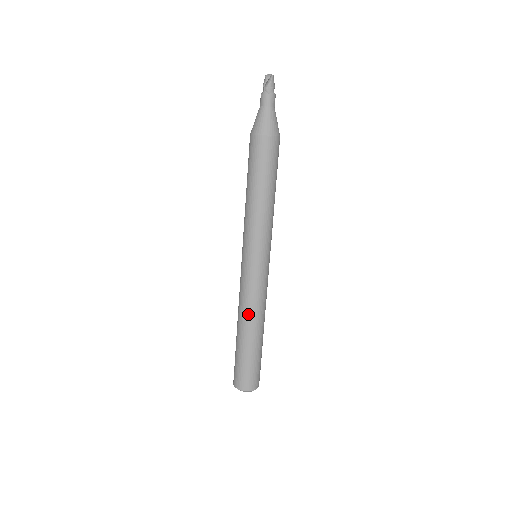
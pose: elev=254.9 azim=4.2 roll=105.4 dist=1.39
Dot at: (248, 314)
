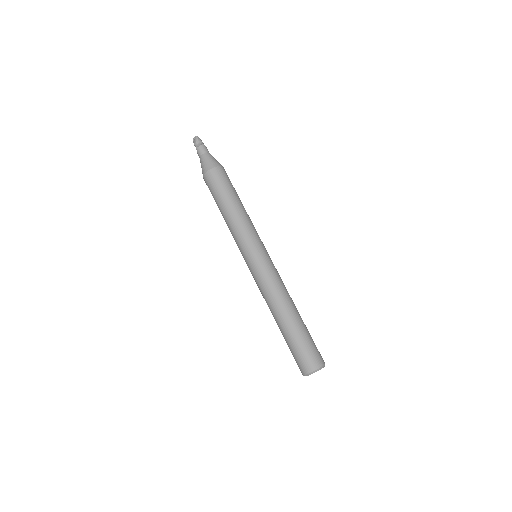
Dot at: (273, 301)
